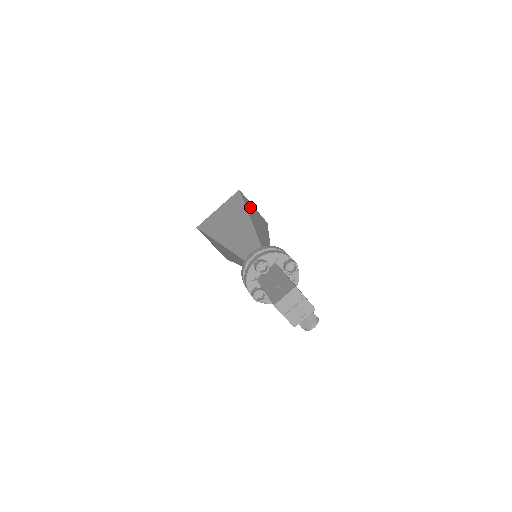
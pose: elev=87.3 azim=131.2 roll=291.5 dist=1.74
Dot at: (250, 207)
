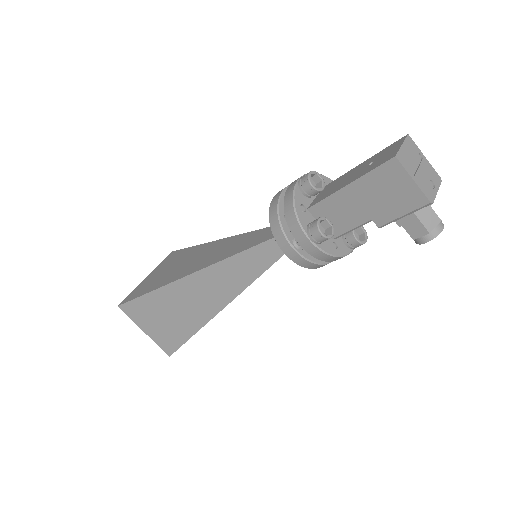
Dot at: occluded
